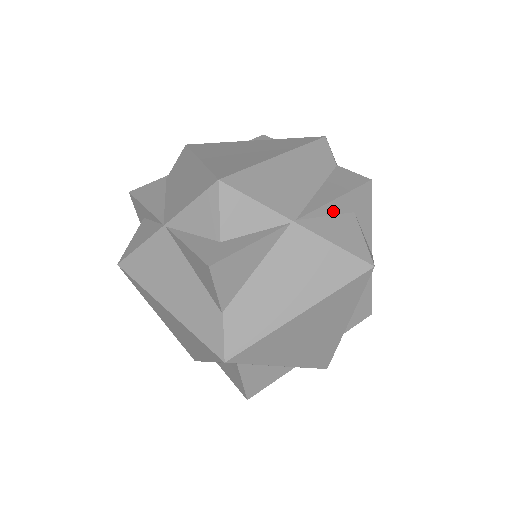
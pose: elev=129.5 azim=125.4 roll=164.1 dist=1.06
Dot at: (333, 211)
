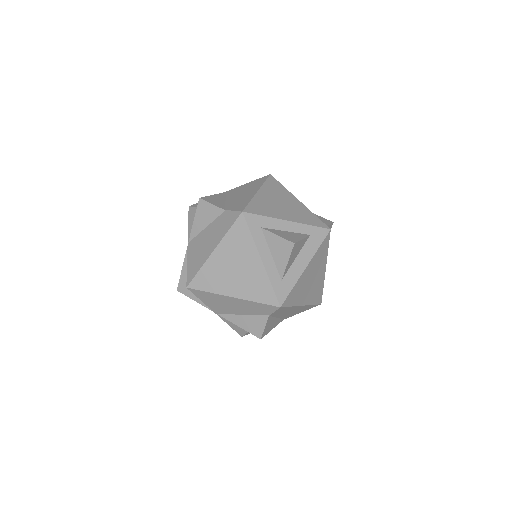
Dot at: occluded
